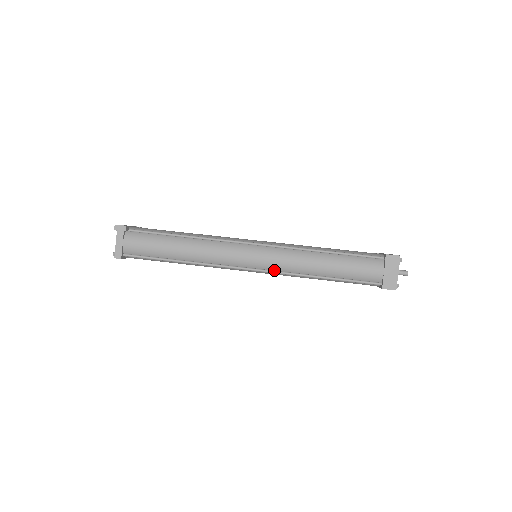
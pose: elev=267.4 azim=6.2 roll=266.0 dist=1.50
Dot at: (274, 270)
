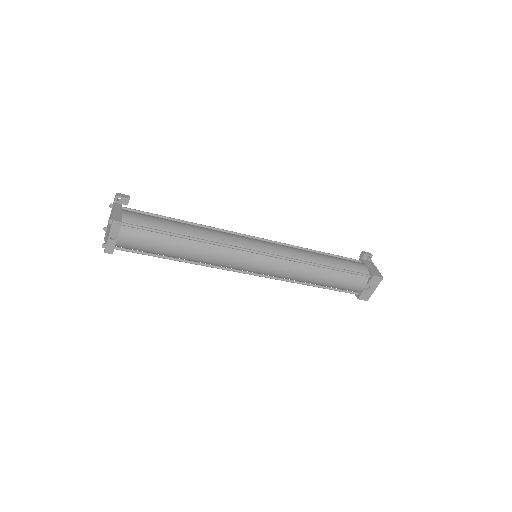
Dot at: (282, 257)
